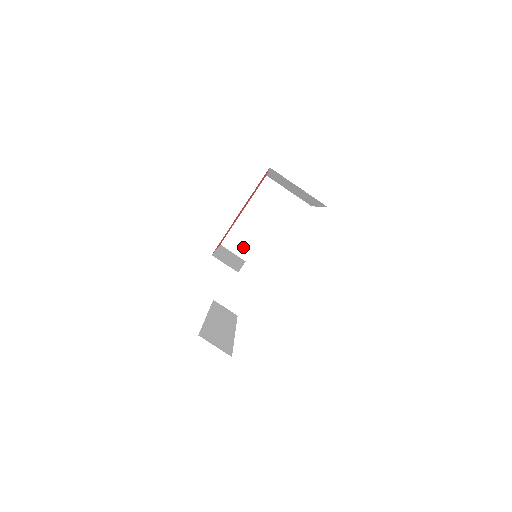
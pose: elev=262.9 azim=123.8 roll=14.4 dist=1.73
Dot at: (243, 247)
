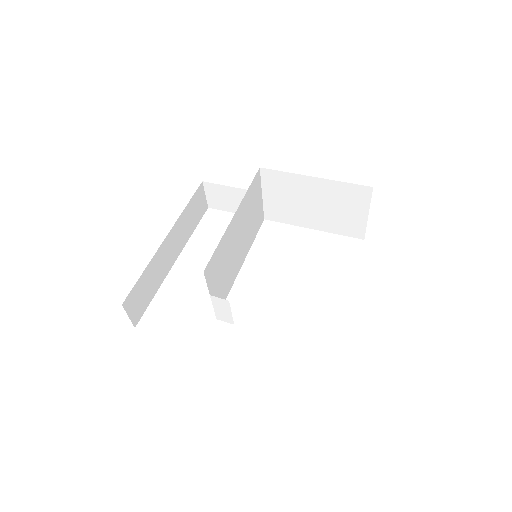
Dot at: (275, 190)
